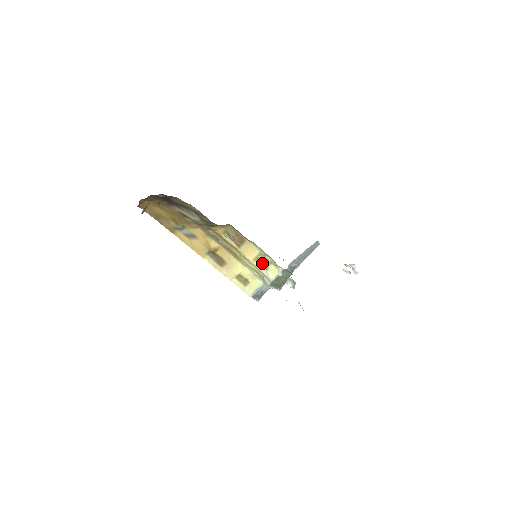
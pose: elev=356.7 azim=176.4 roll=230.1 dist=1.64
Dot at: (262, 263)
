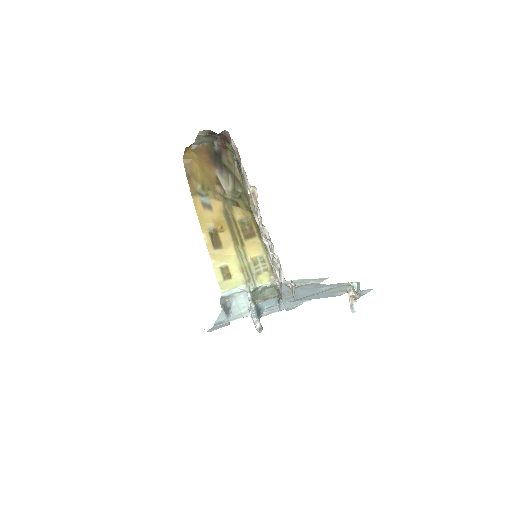
Dot at: (257, 266)
